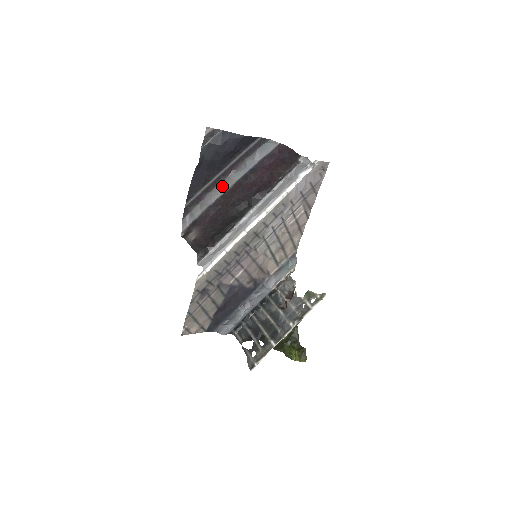
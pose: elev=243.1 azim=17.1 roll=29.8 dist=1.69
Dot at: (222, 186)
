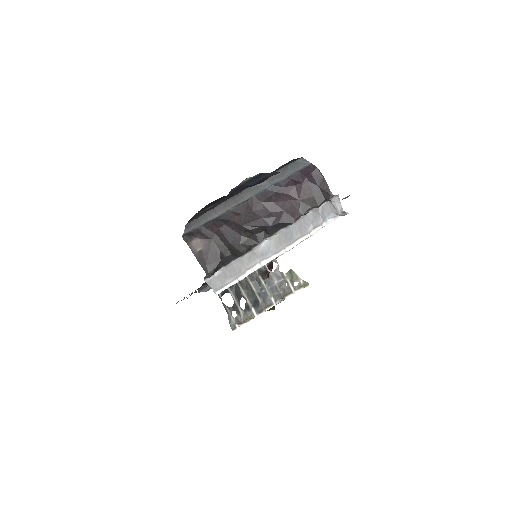
Dot at: (236, 199)
